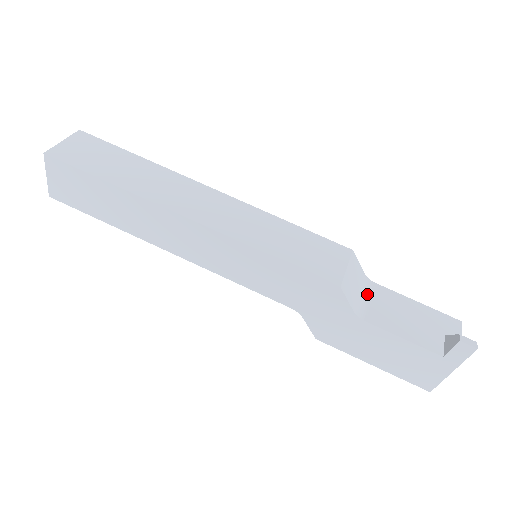
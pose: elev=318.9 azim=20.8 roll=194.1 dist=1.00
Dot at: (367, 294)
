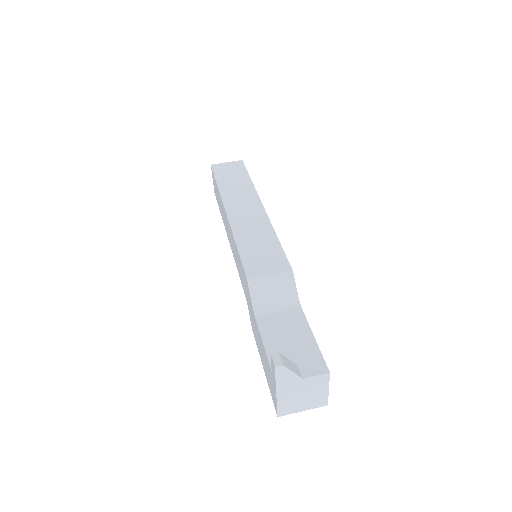
Dot at: (283, 308)
